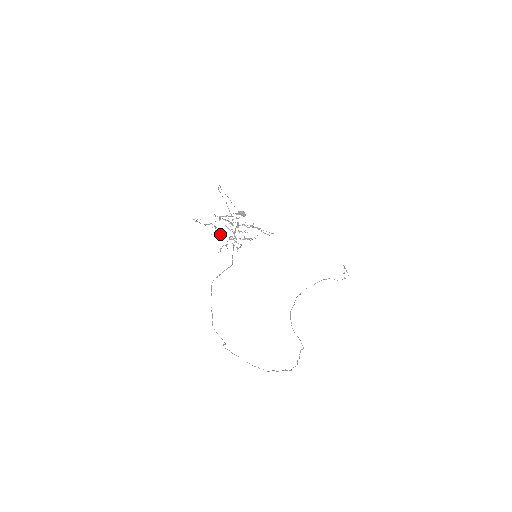
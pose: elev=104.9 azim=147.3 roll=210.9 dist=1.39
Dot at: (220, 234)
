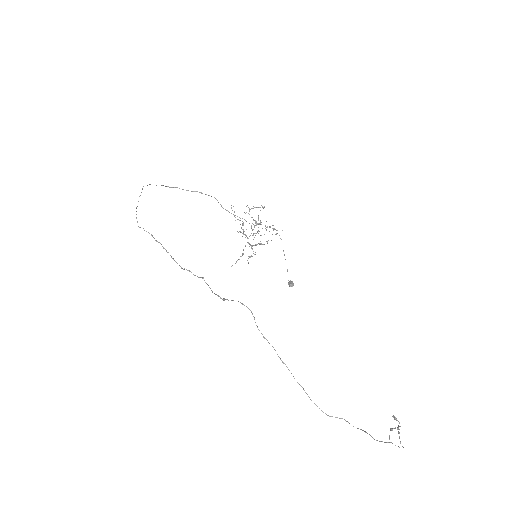
Dot at: (243, 234)
